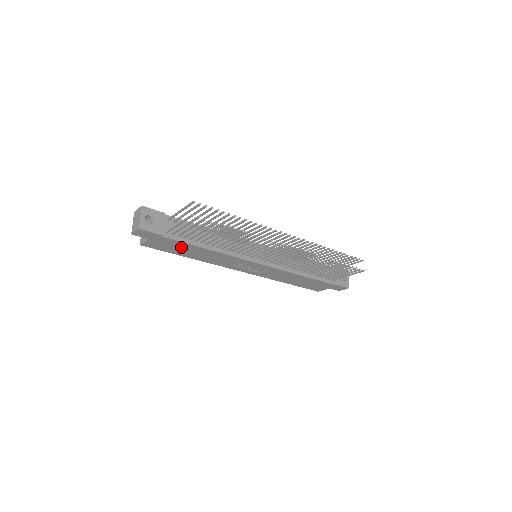
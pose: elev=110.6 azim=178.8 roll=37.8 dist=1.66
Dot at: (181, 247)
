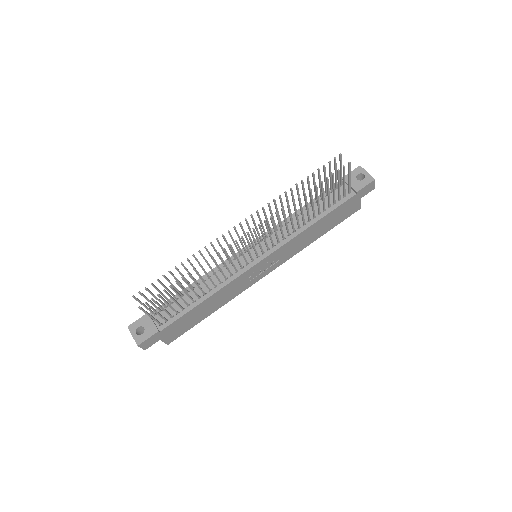
Dot at: (188, 319)
